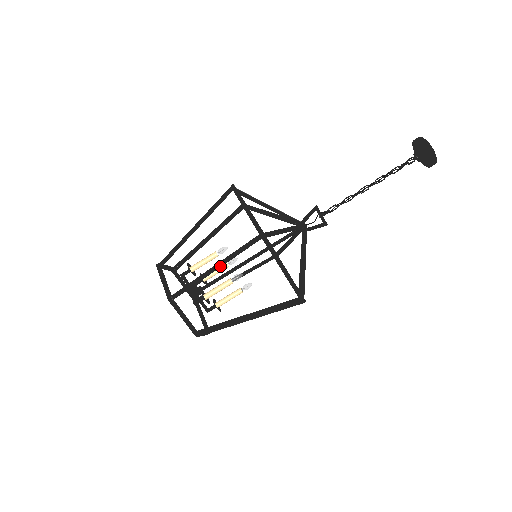
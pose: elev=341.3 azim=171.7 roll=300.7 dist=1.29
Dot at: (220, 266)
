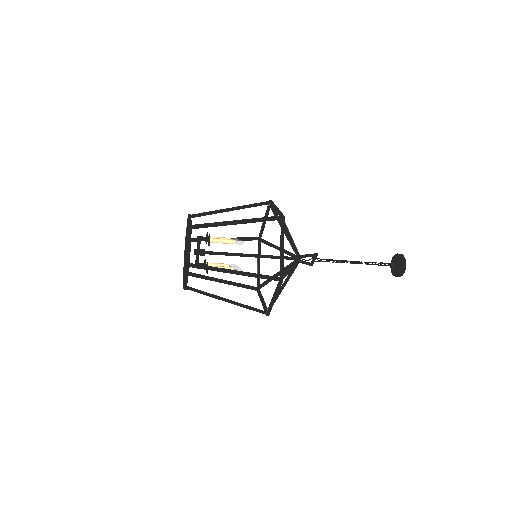
Dot at: (240, 274)
